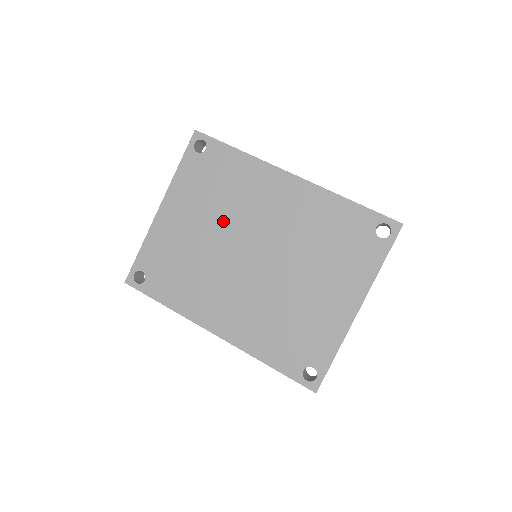
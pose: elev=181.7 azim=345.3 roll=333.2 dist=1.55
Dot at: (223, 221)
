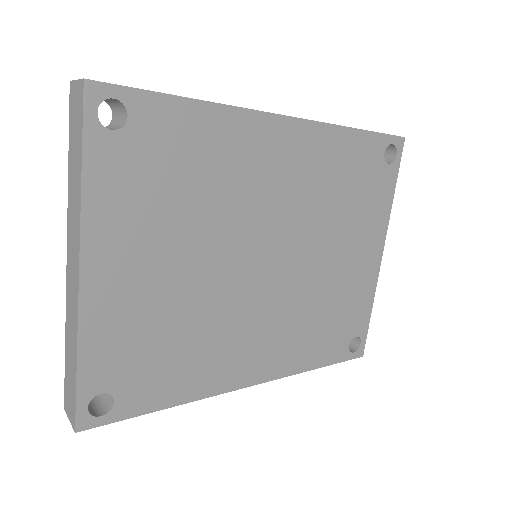
Dot at: (210, 236)
